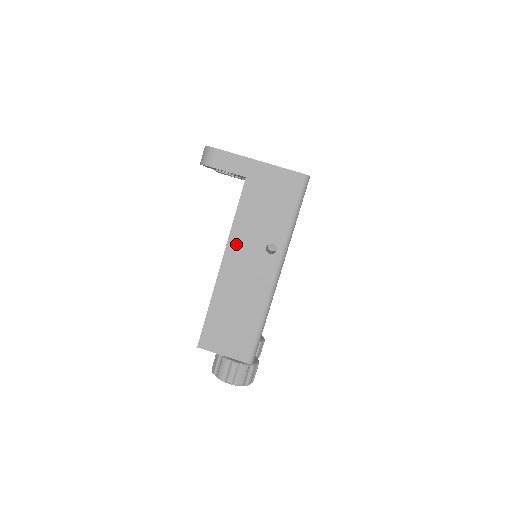
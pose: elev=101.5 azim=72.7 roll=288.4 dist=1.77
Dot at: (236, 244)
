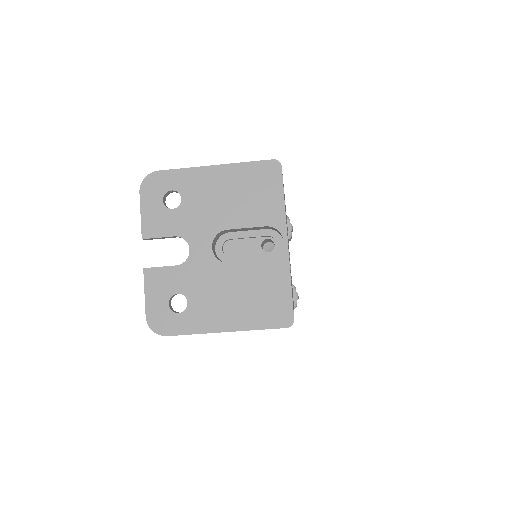
Dot at: occluded
